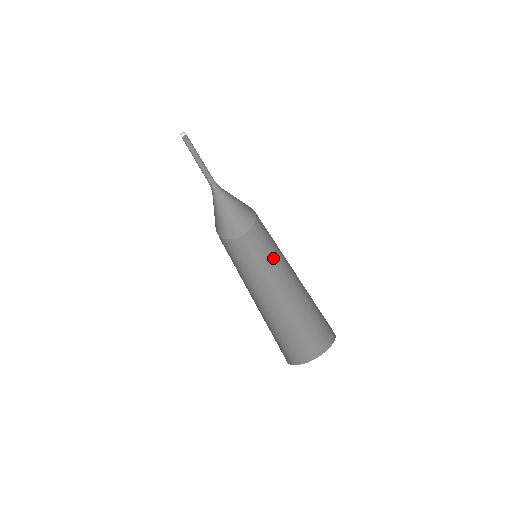
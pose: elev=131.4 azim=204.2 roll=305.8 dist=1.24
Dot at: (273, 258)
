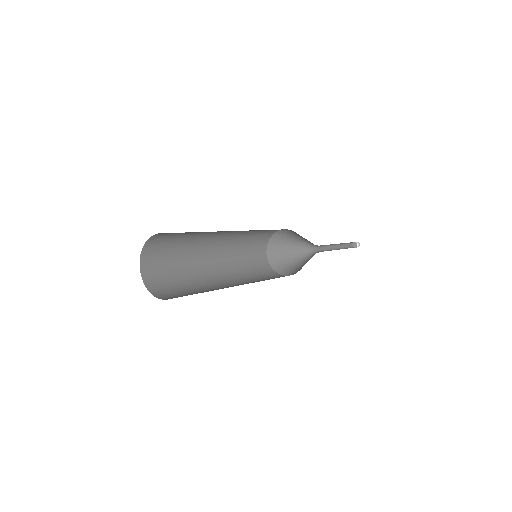
Dot at: occluded
